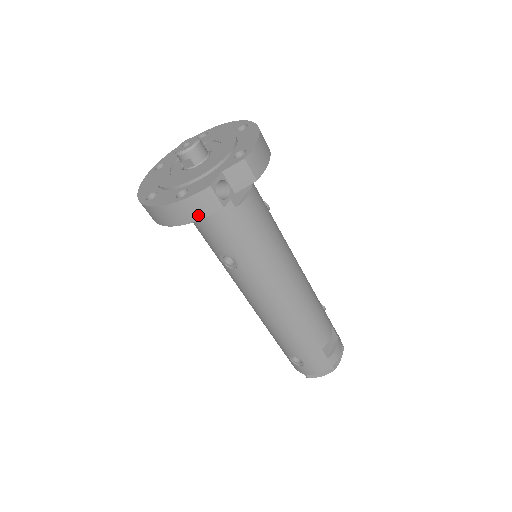
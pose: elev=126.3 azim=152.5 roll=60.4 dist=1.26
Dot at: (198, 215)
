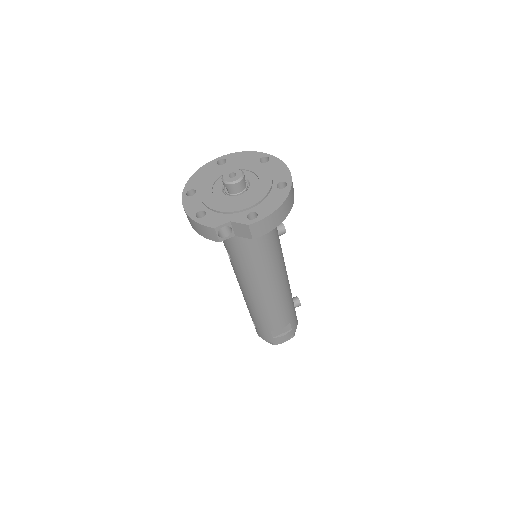
Dot at: (203, 234)
